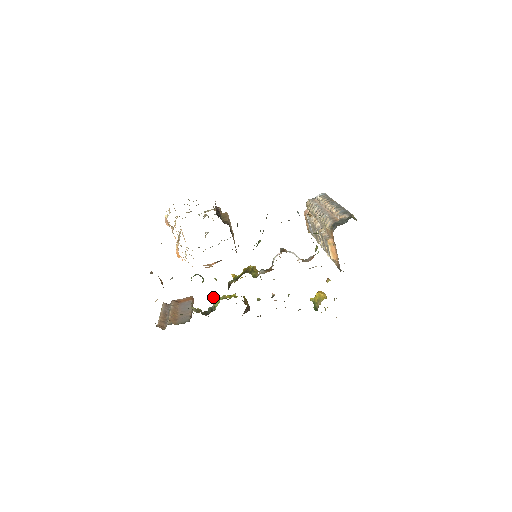
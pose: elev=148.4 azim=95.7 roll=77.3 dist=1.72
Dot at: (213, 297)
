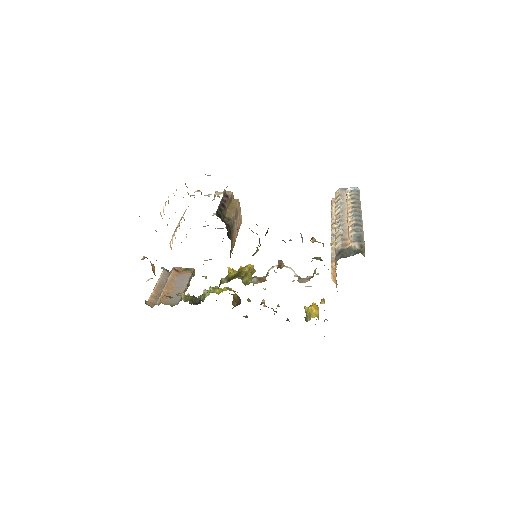
Dot at: occluded
